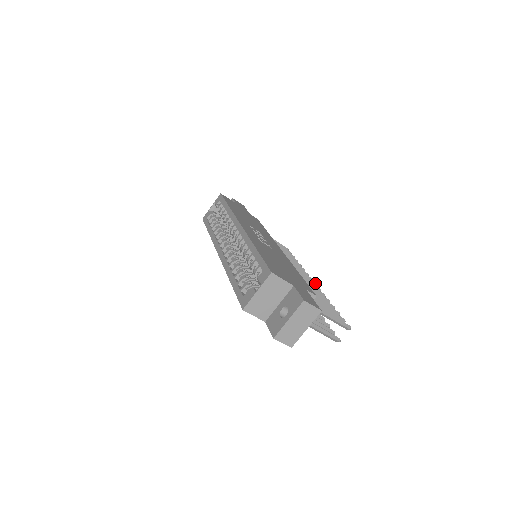
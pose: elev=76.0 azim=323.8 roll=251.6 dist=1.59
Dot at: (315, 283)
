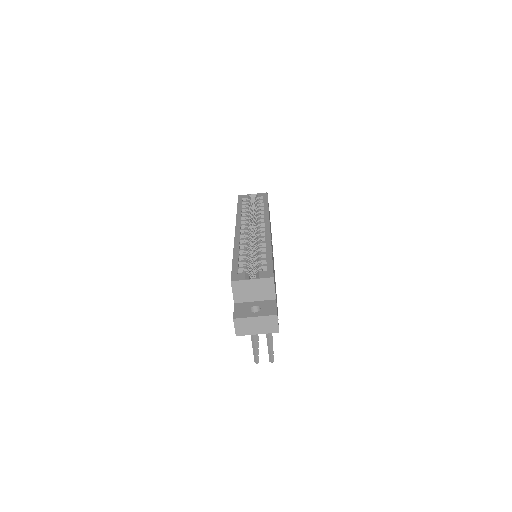
Dot at: occluded
